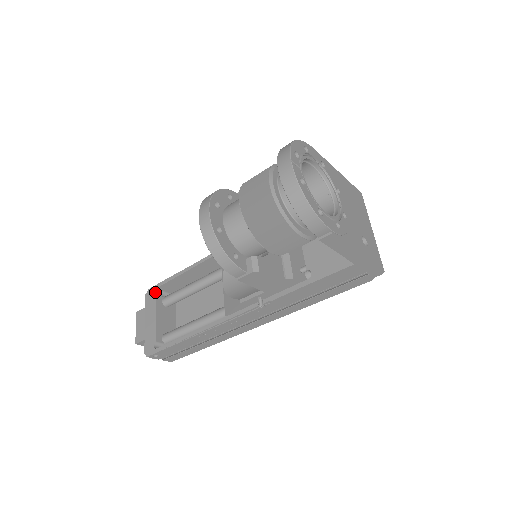
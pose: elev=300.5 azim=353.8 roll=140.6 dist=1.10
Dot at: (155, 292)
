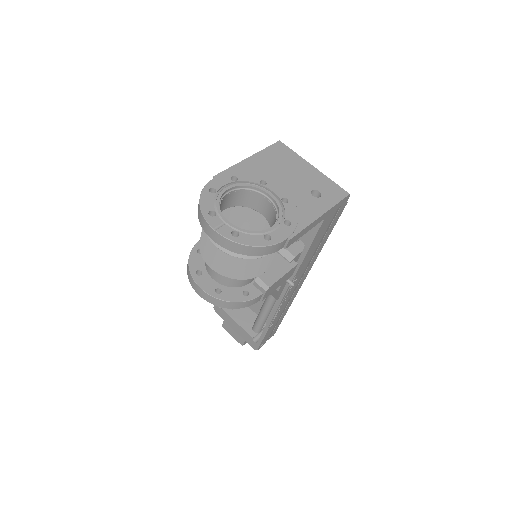
Dot at: (219, 307)
